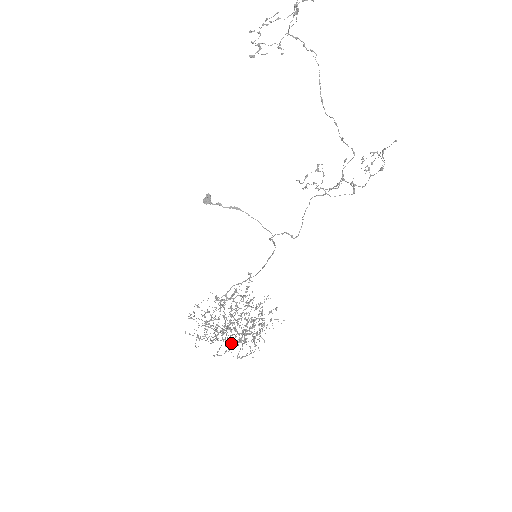
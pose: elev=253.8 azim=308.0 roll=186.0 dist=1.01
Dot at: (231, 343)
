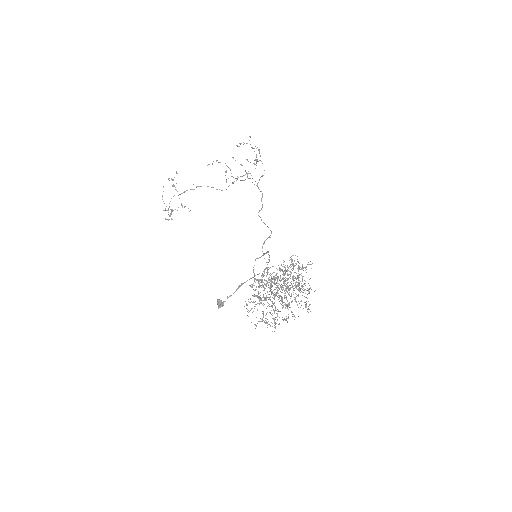
Dot at: (279, 279)
